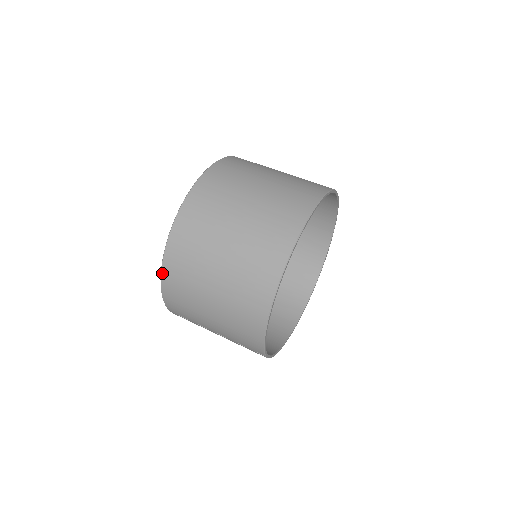
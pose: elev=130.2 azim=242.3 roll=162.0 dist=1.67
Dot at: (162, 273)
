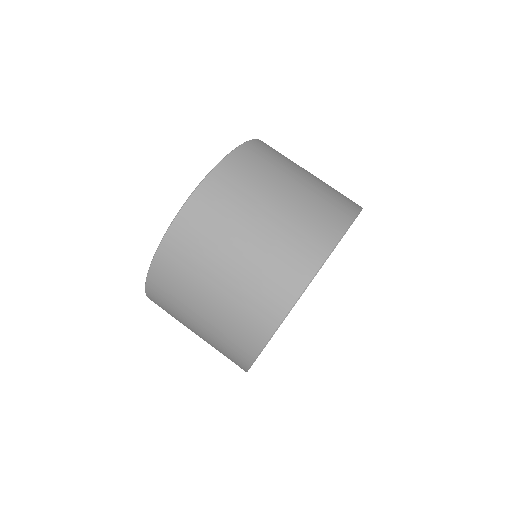
Dot at: occluded
